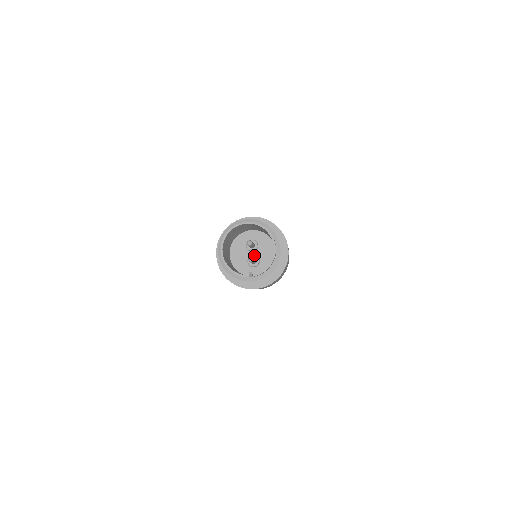
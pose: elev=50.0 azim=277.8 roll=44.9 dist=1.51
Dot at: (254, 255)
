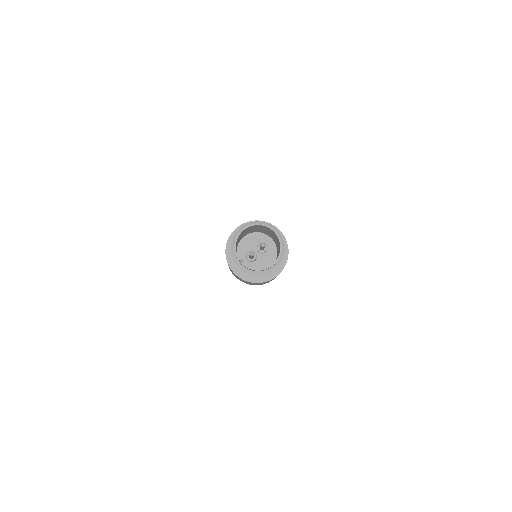
Dot at: (256, 254)
